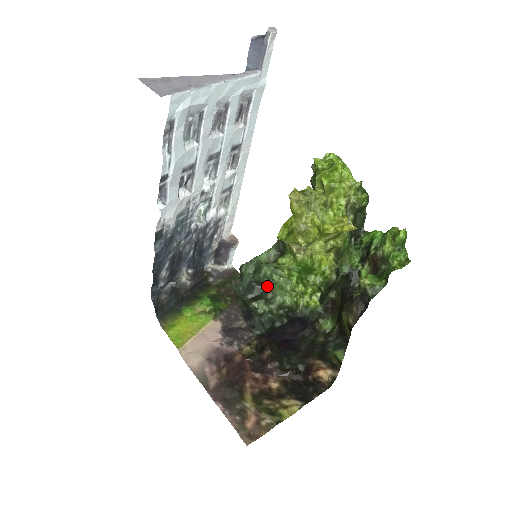
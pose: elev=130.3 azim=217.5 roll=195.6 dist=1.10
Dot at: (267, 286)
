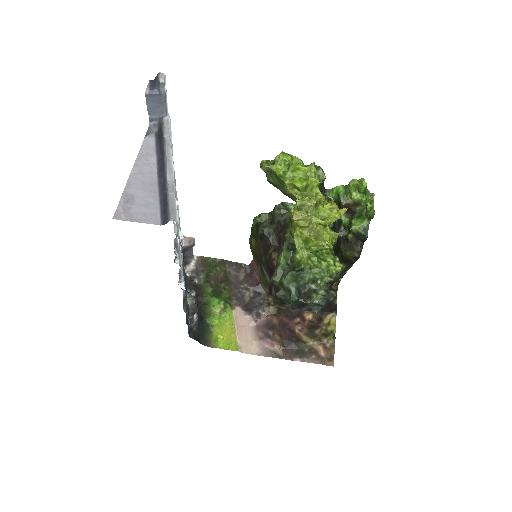
Dot at: (311, 283)
